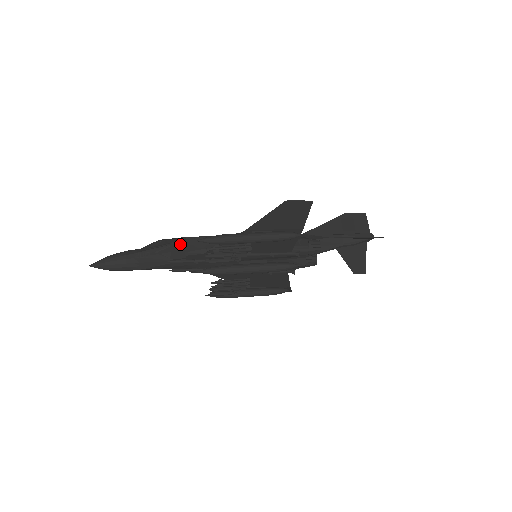
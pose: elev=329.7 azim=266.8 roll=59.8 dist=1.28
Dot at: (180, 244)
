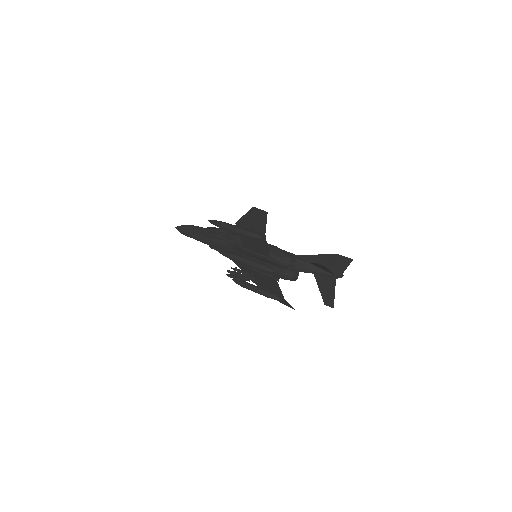
Dot at: occluded
